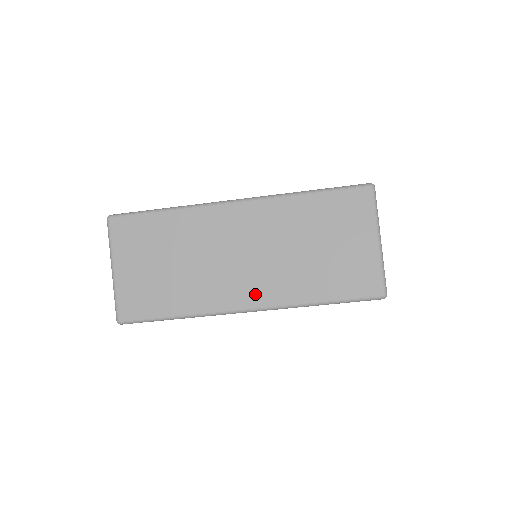
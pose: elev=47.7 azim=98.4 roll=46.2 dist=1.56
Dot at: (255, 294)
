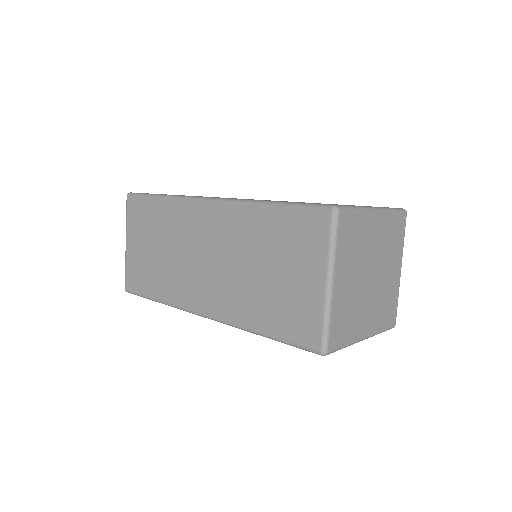
Dot at: (210, 302)
